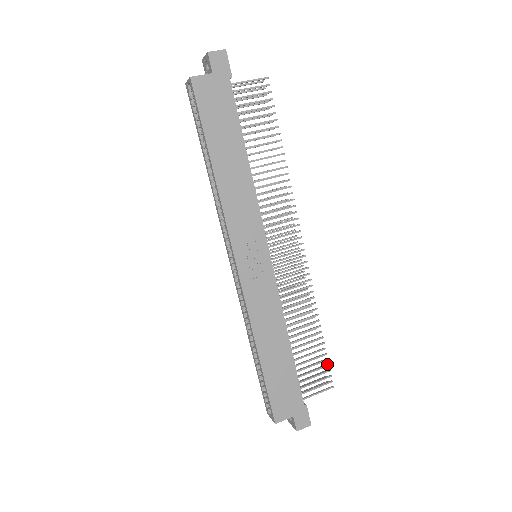
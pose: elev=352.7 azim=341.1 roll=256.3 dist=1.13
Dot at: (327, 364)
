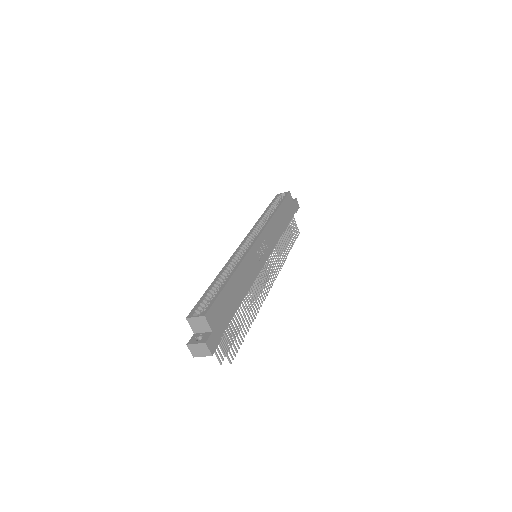
Dot at: (239, 347)
